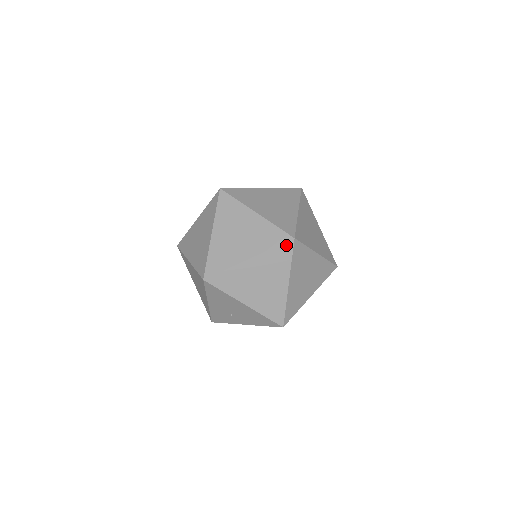
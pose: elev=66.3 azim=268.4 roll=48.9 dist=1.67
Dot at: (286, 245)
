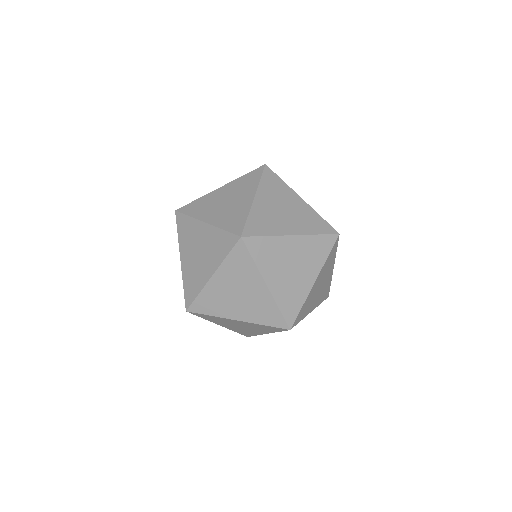
Dot at: (279, 328)
